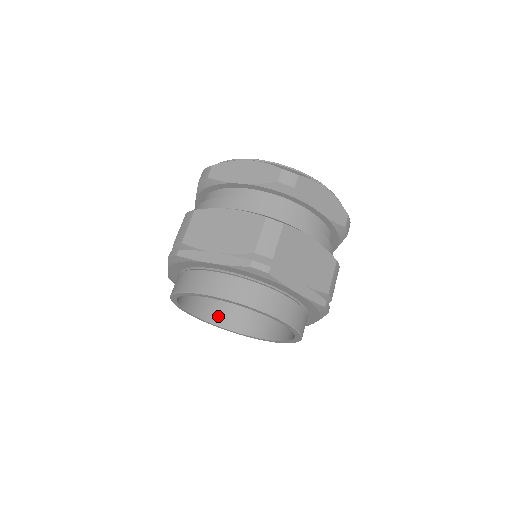
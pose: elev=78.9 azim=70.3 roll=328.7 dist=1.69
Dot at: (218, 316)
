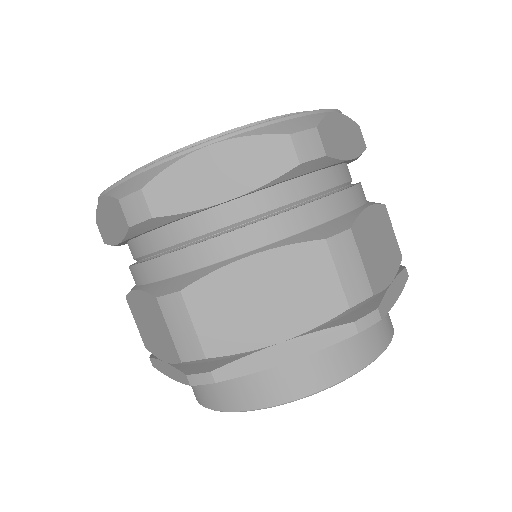
Dot at: occluded
